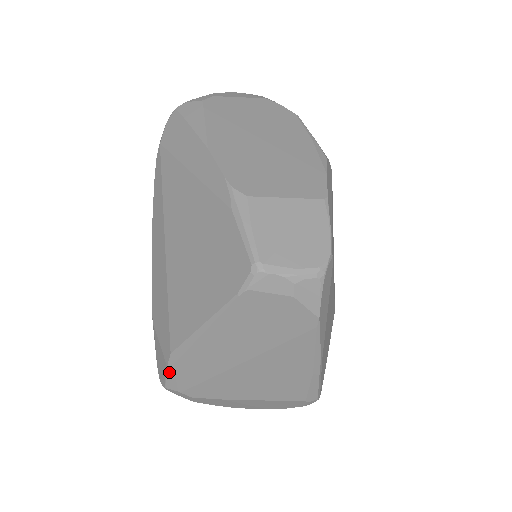
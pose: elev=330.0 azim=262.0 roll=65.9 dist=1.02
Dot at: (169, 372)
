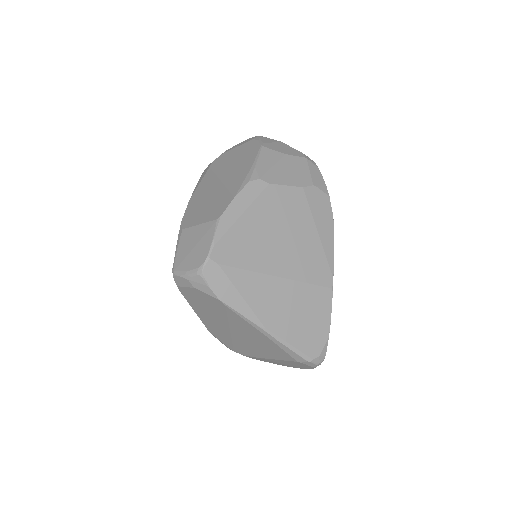
Dot at: (216, 337)
